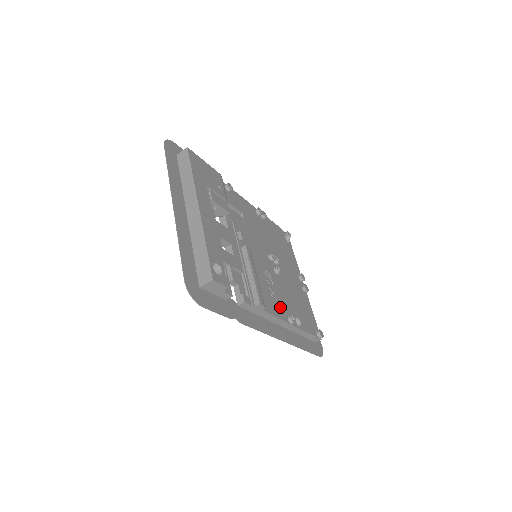
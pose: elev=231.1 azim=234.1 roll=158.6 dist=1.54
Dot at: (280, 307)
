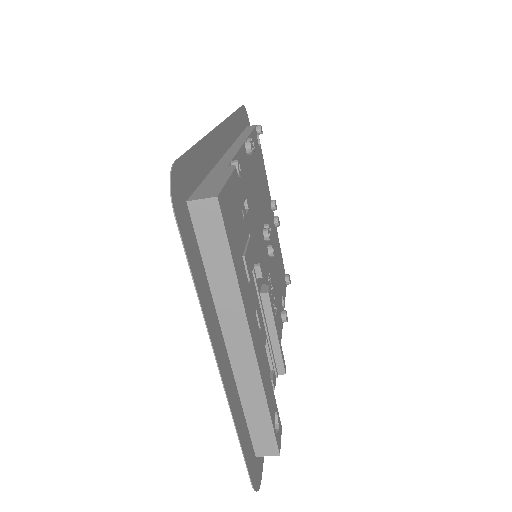
Dot at: (279, 316)
